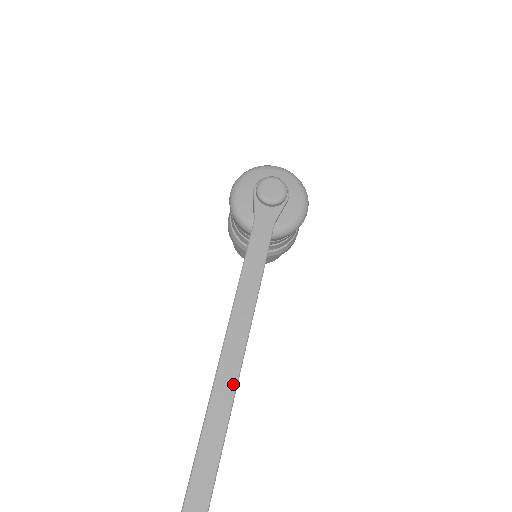
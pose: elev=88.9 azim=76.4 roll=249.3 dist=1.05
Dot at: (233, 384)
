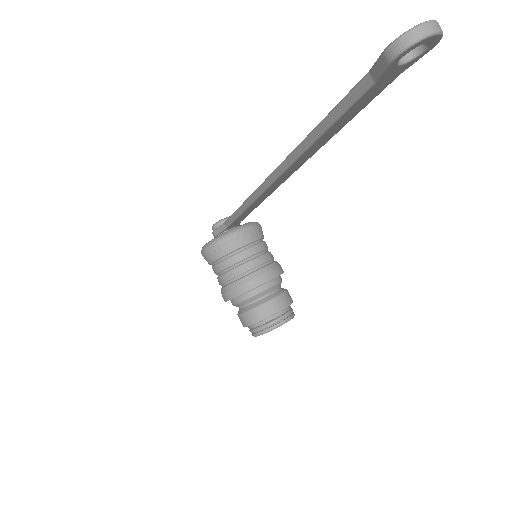
Dot at: occluded
